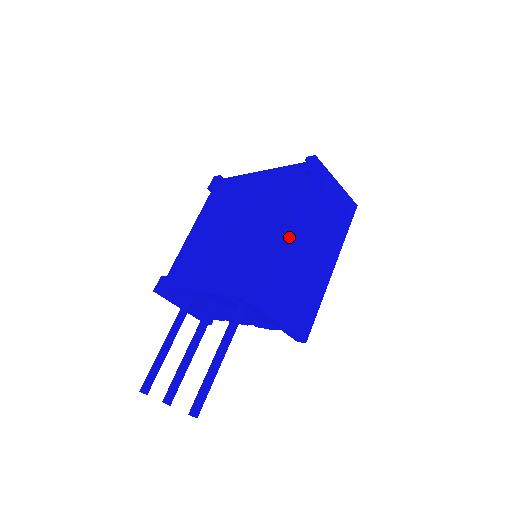
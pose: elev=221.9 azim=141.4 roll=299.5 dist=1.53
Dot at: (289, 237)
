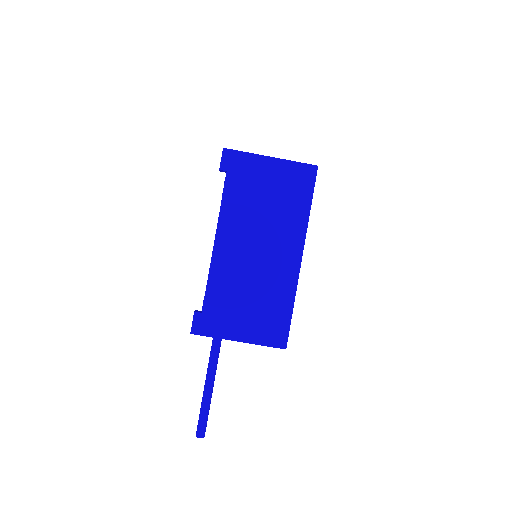
Dot at: (217, 251)
